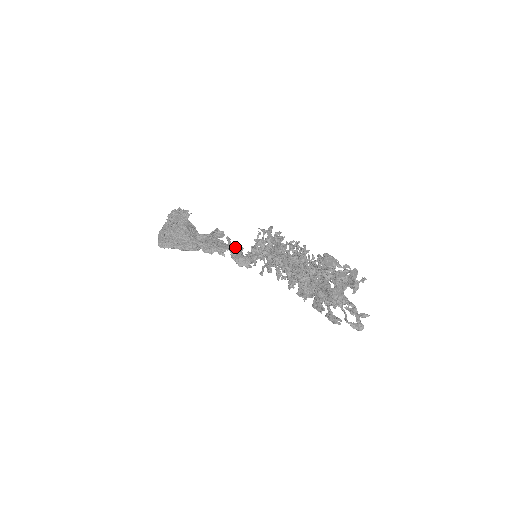
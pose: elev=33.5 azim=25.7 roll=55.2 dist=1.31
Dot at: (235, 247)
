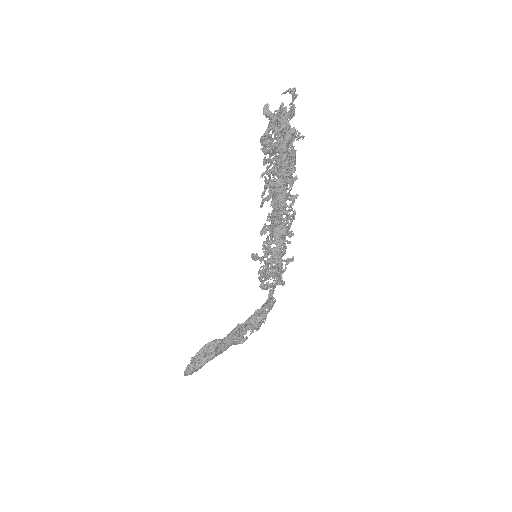
Dot at: (257, 319)
